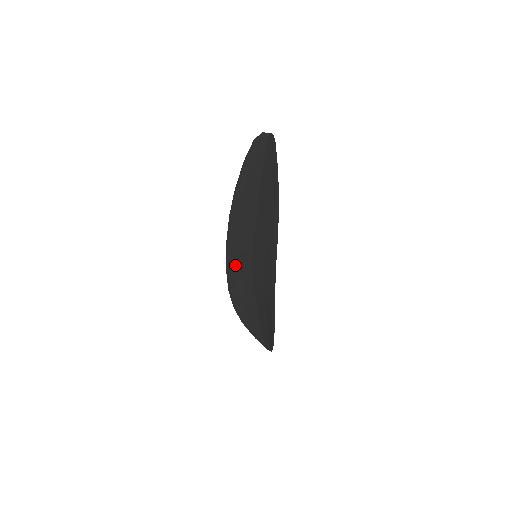
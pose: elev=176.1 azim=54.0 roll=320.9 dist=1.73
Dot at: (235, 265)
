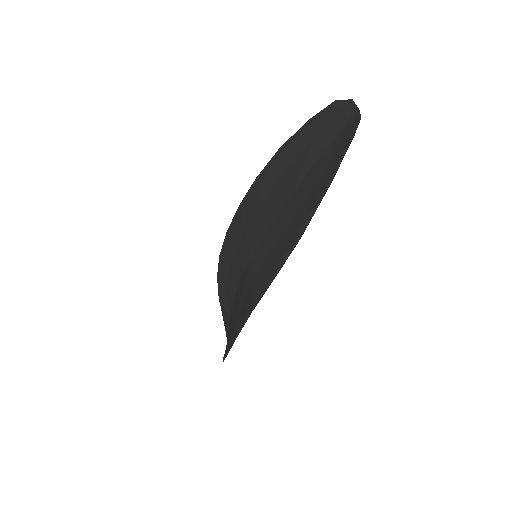
Dot at: (235, 240)
